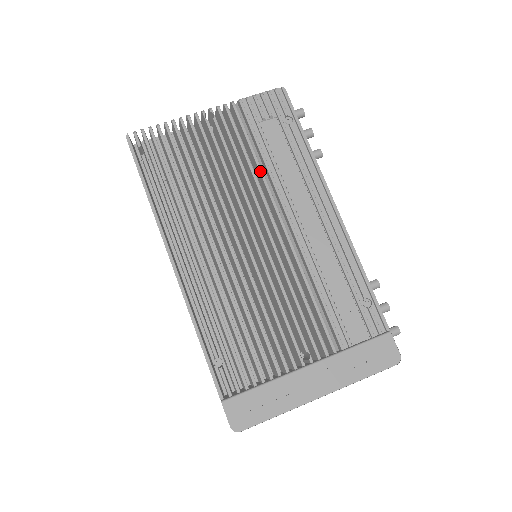
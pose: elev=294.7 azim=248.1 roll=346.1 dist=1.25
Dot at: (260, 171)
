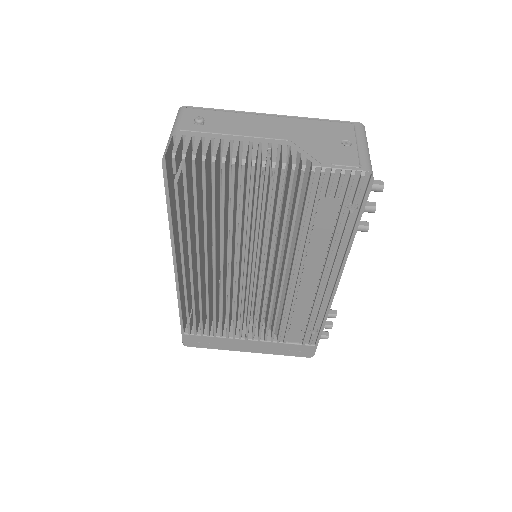
Dot at: (290, 238)
